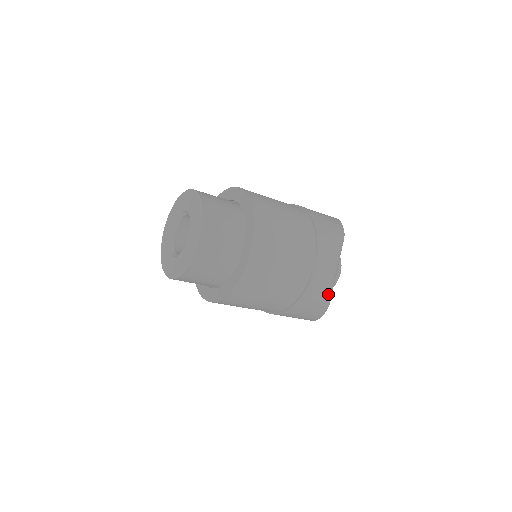
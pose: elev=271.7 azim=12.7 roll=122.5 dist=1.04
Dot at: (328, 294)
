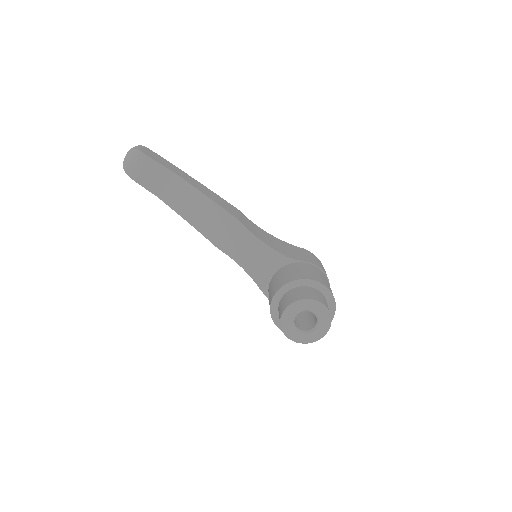
Dot at: occluded
